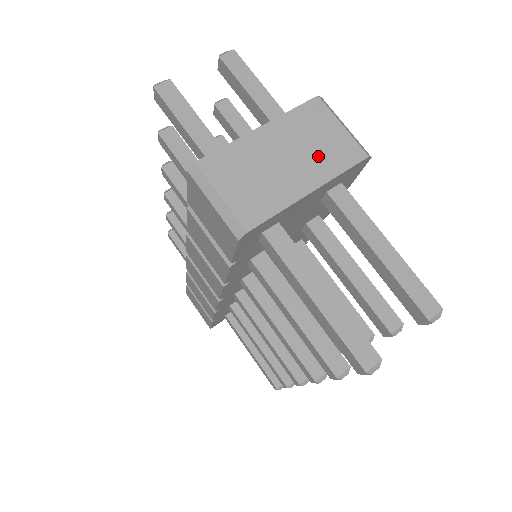
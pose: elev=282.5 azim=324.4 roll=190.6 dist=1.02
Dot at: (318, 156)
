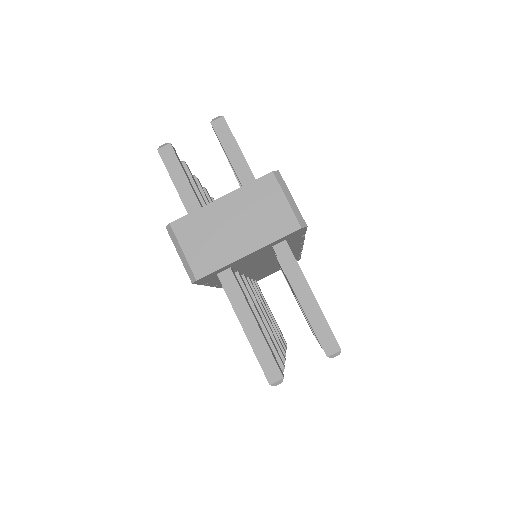
Dot at: (261, 225)
